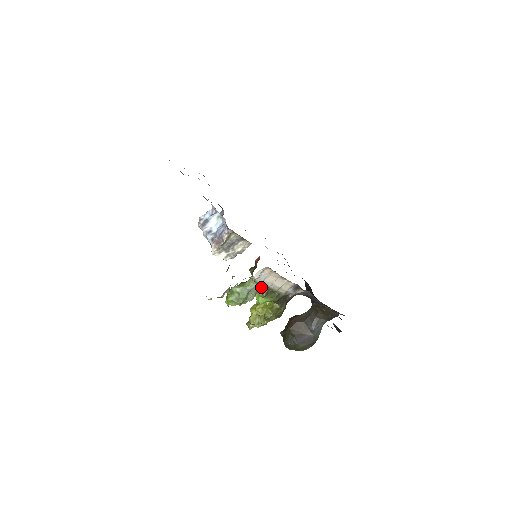
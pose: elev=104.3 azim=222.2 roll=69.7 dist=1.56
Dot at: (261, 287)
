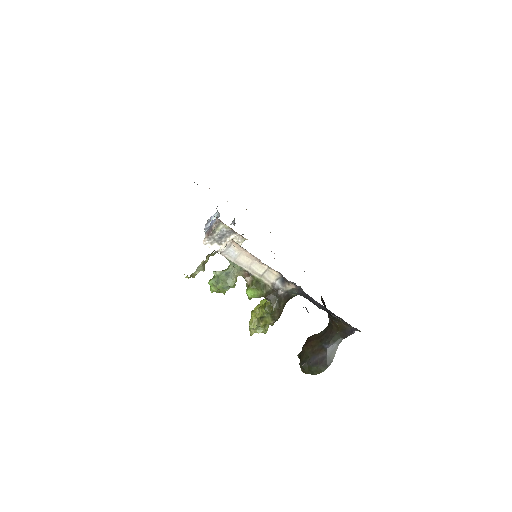
Dot at: (242, 273)
